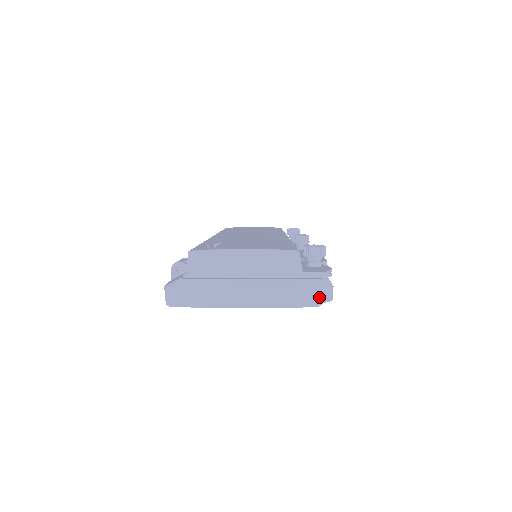
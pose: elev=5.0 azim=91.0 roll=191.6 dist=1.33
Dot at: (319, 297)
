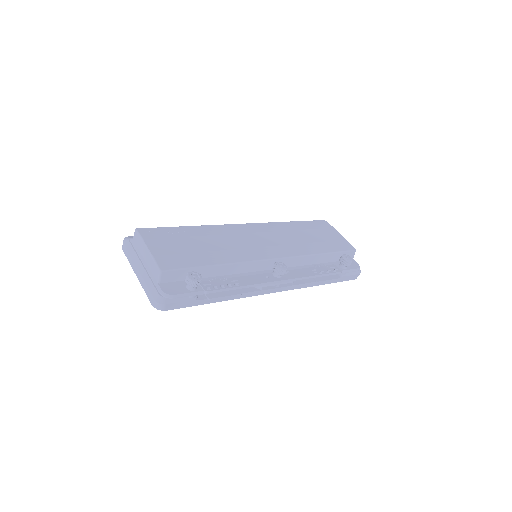
Dot at: (153, 302)
